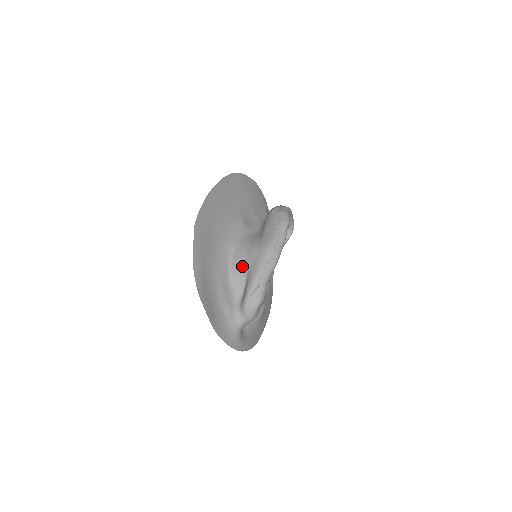
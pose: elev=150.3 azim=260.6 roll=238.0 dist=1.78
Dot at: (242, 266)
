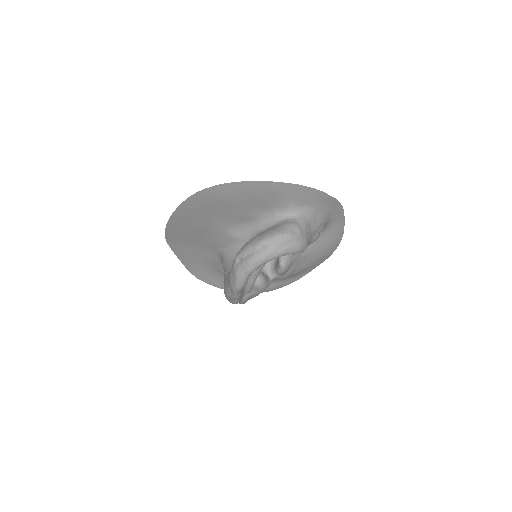
Dot at: occluded
